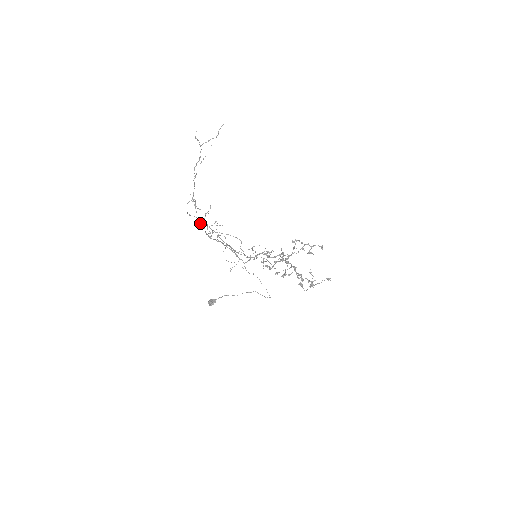
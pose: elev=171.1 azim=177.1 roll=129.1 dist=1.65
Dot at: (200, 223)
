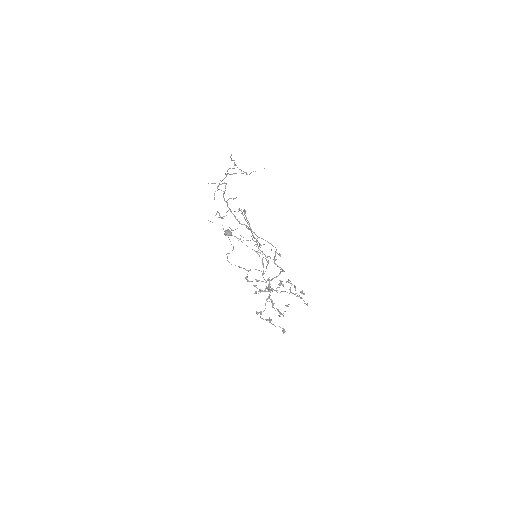
Dot at: (224, 198)
